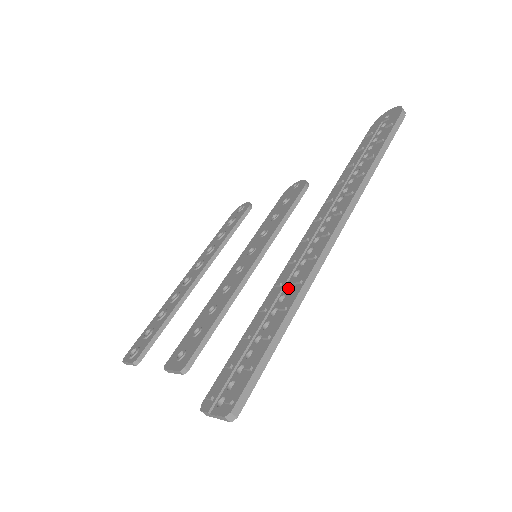
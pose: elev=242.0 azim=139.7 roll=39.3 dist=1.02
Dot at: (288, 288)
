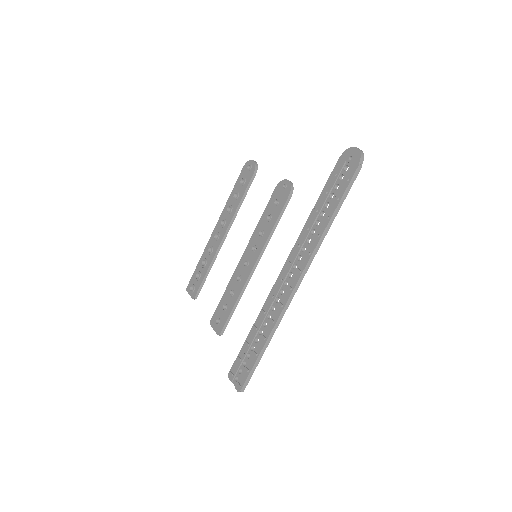
Dot at: (269, 315)
